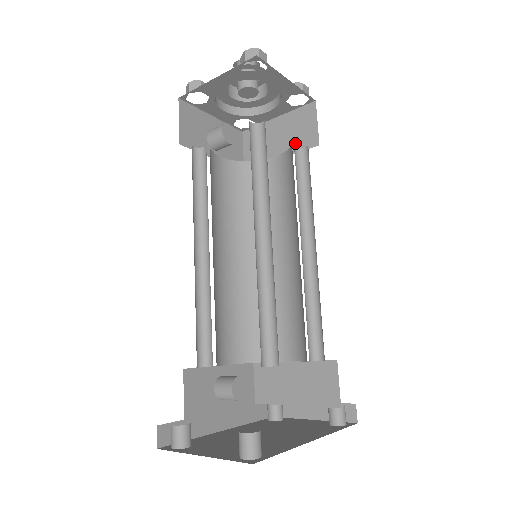
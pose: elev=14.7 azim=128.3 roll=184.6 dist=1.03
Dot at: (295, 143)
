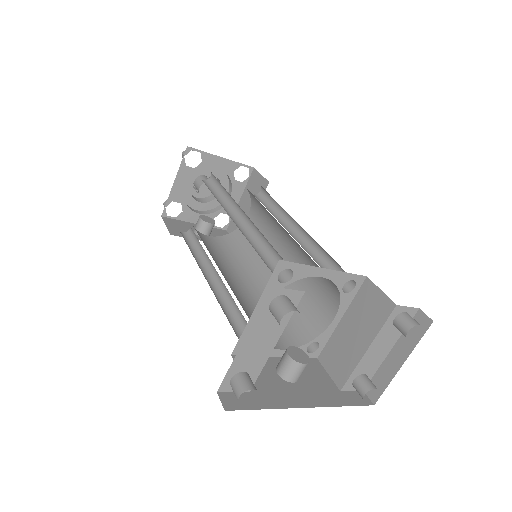
Dot at: (256, 198)
